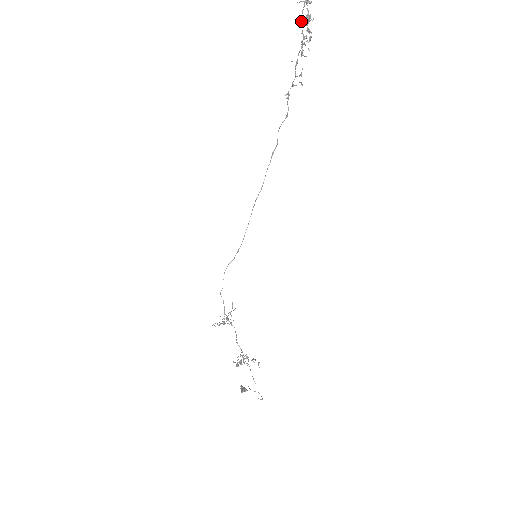
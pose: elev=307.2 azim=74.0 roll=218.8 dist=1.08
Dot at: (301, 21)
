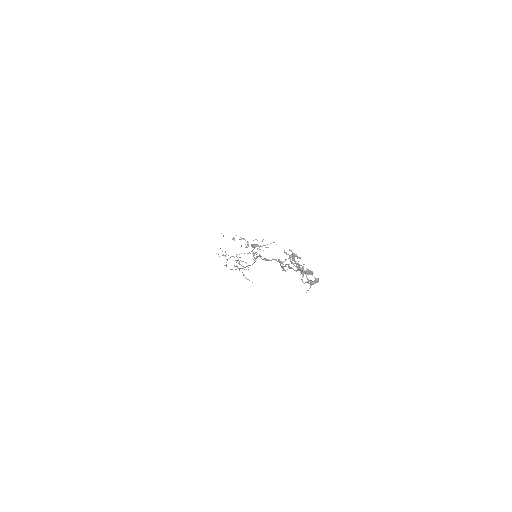
Dot at: (302, 280)
